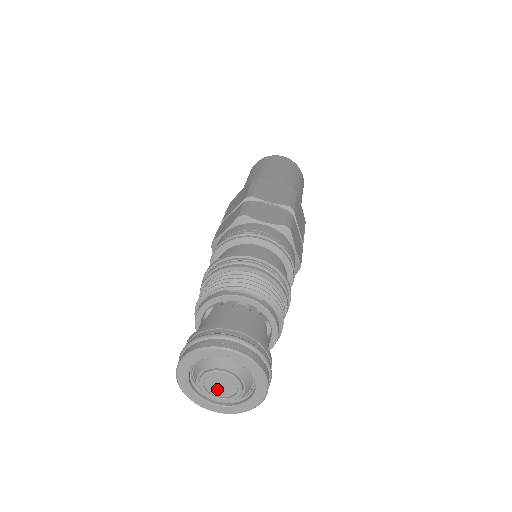
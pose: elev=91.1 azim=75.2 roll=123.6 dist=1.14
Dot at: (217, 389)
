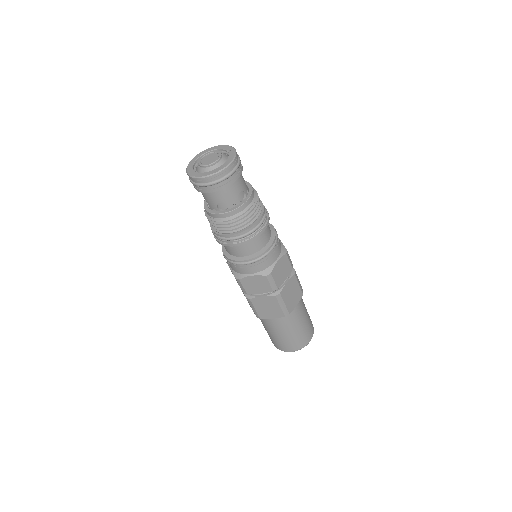
Dot at: (206, 160)
